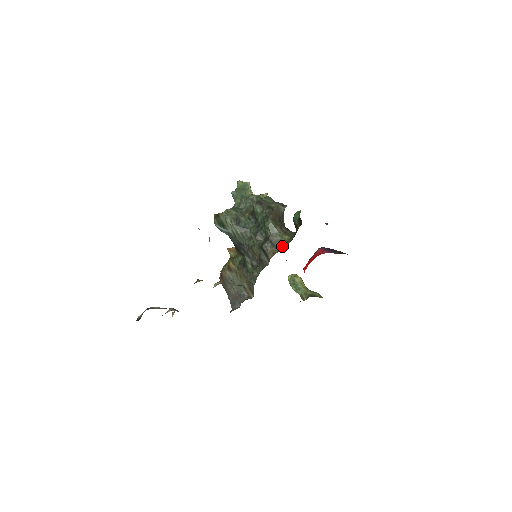
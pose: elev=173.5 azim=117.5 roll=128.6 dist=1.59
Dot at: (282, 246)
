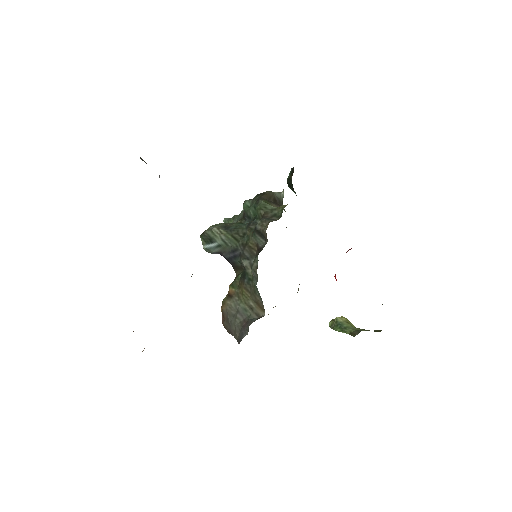
Dot at: (280, 216)
